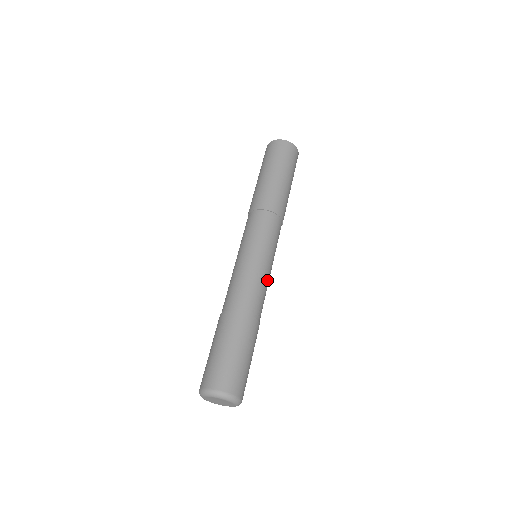
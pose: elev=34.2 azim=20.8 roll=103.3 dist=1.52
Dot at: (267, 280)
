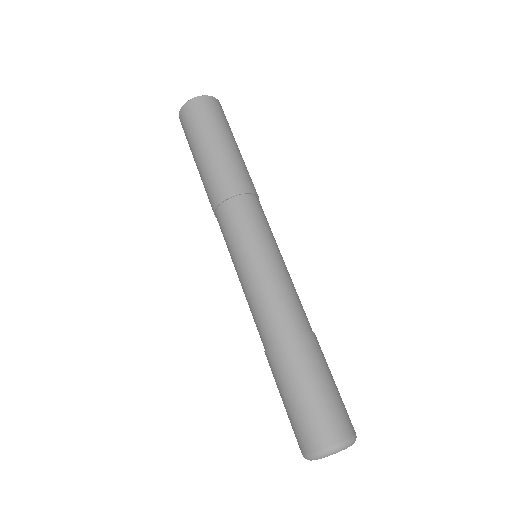
Dot at: (291, 279)
